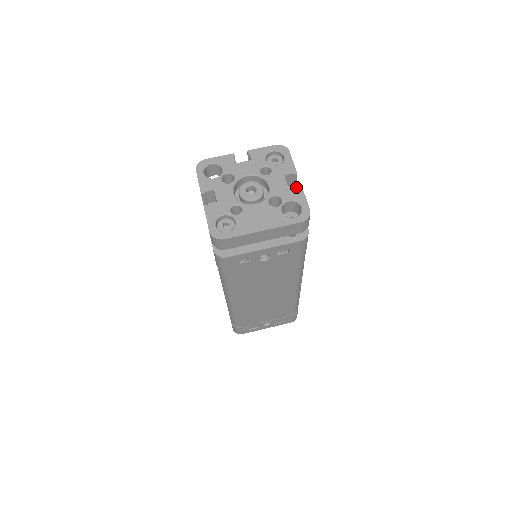
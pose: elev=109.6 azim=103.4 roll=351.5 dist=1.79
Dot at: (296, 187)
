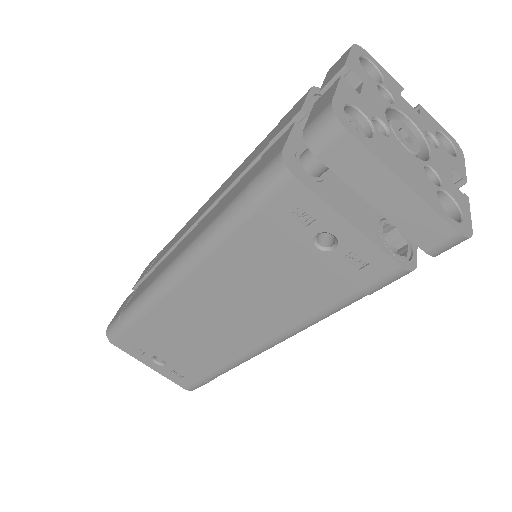
Dot at: occluded
